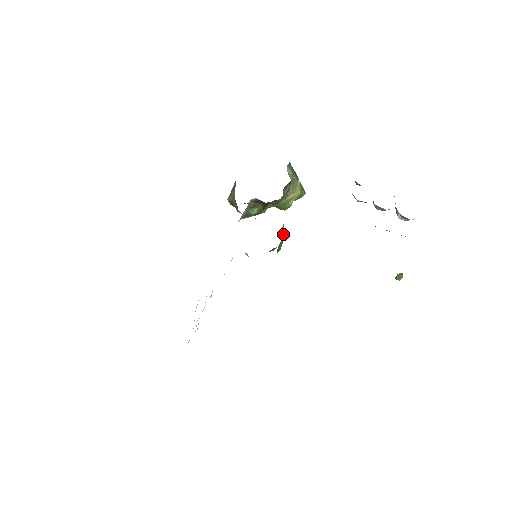
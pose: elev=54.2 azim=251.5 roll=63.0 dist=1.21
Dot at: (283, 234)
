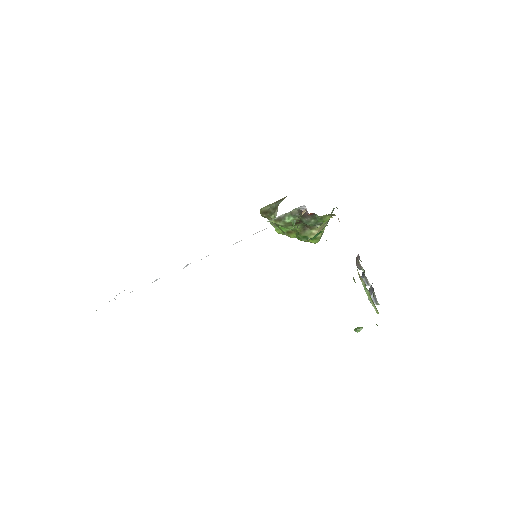
Dot at: occluded
